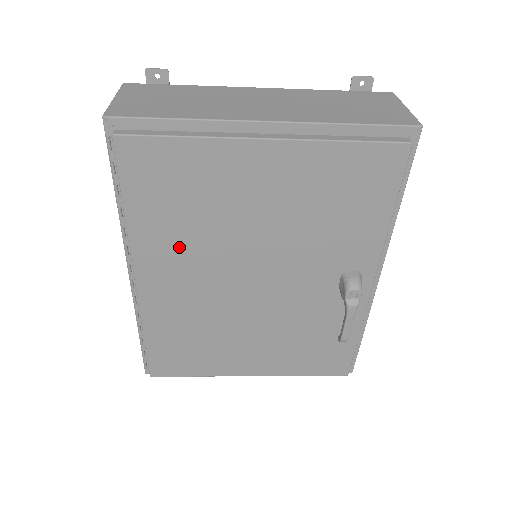
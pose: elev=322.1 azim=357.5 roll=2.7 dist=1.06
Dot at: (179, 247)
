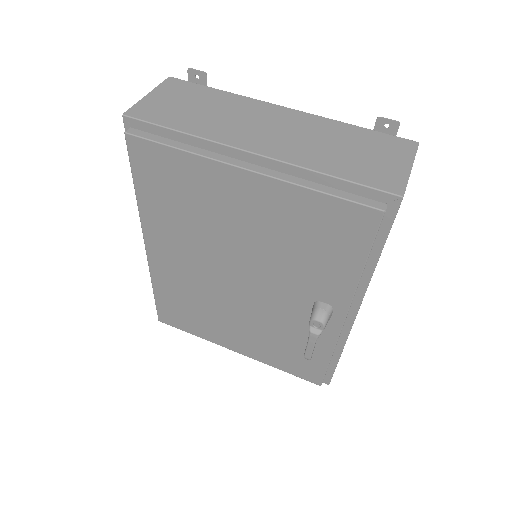
Dot at: (177, 233)
